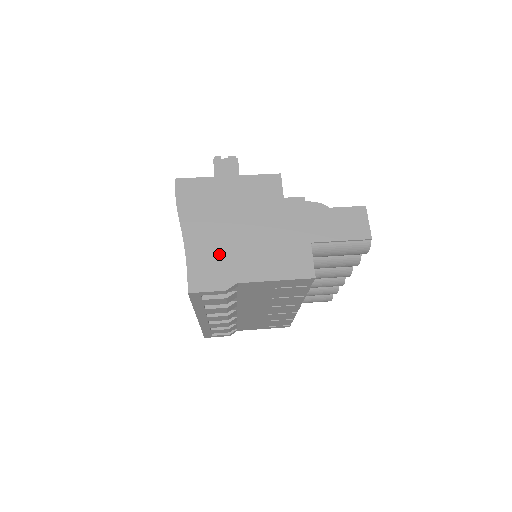
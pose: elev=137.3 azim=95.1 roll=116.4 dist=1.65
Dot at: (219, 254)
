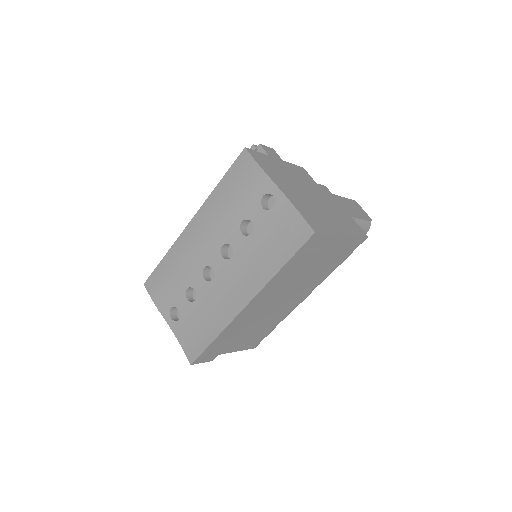
Dot at: (311, 209)
